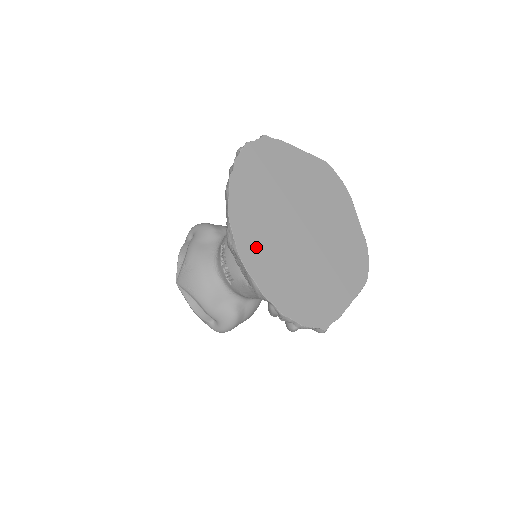
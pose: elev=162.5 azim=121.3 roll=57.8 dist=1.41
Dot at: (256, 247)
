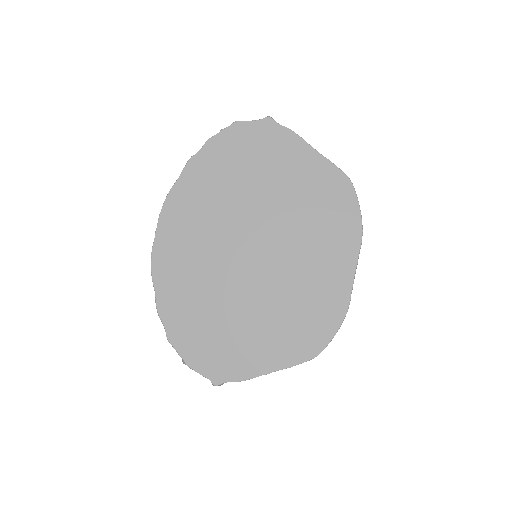
Dot at: (178, 253)
